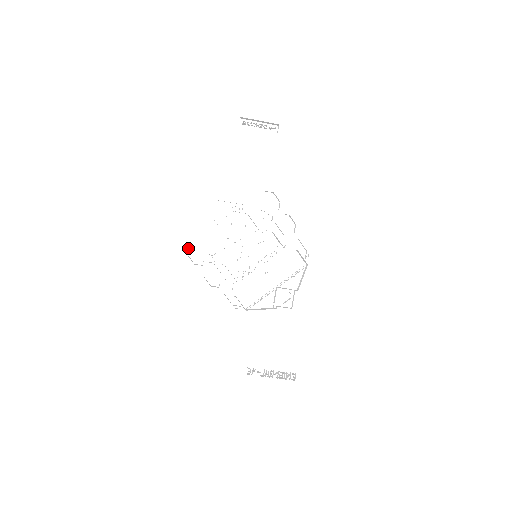
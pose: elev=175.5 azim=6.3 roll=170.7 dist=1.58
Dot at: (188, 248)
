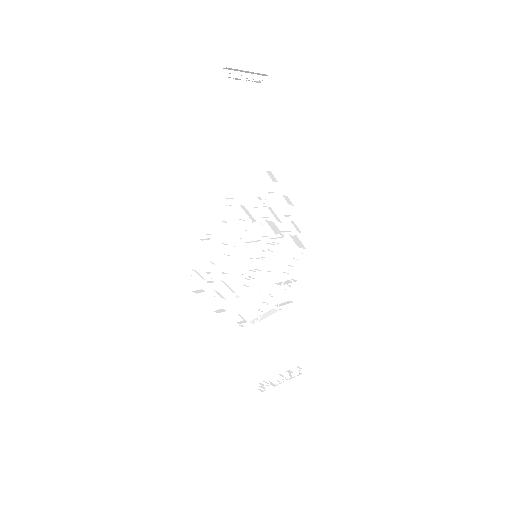
Dot at: occluded
